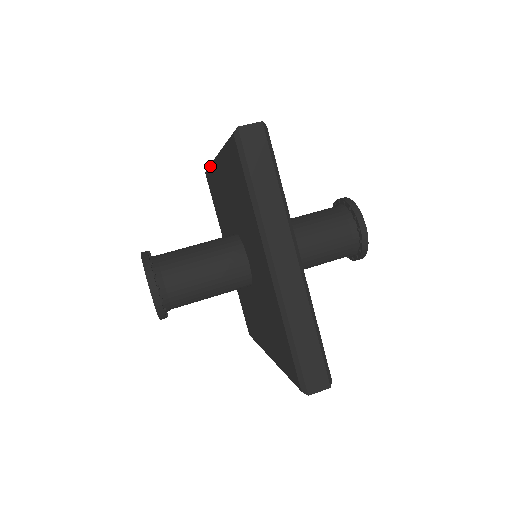
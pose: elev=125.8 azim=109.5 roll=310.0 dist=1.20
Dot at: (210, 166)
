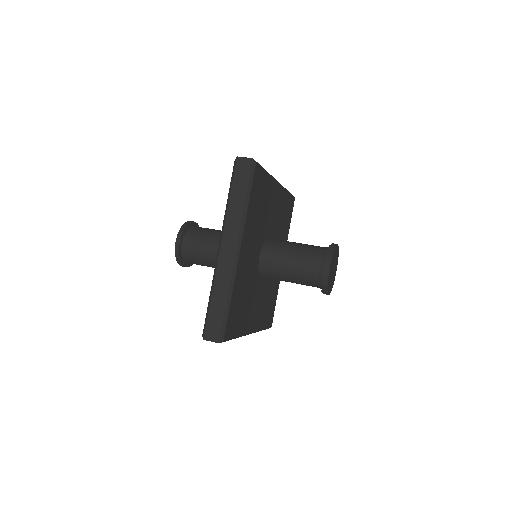
Dot at: occluded
